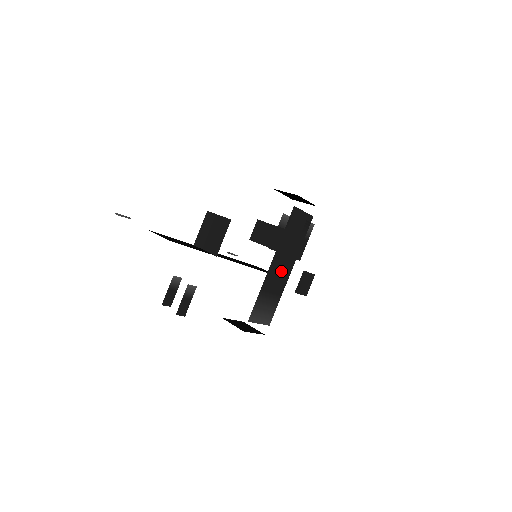
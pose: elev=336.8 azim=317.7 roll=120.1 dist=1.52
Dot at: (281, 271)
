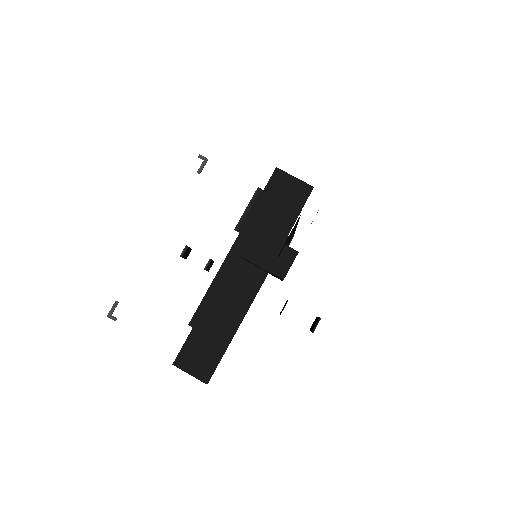
Dot at: occluded
